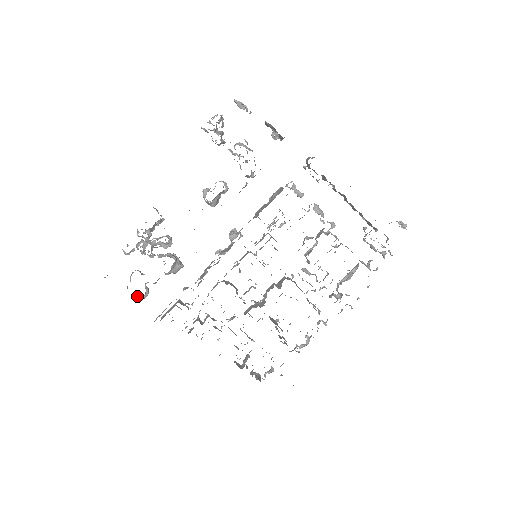
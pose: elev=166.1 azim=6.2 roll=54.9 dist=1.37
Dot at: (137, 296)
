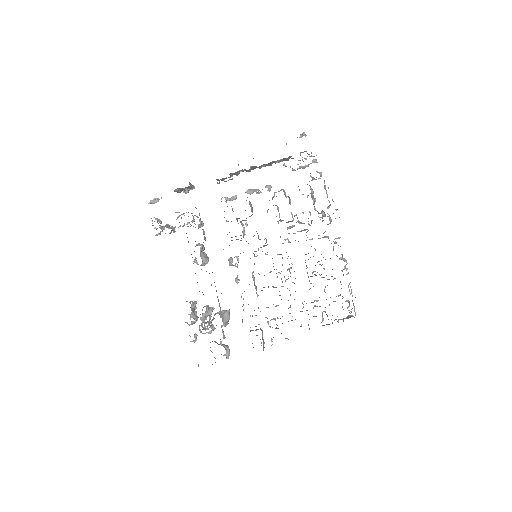
Dot at: occluded
